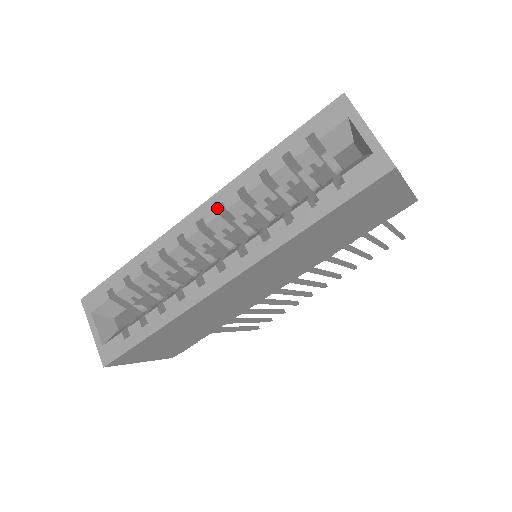
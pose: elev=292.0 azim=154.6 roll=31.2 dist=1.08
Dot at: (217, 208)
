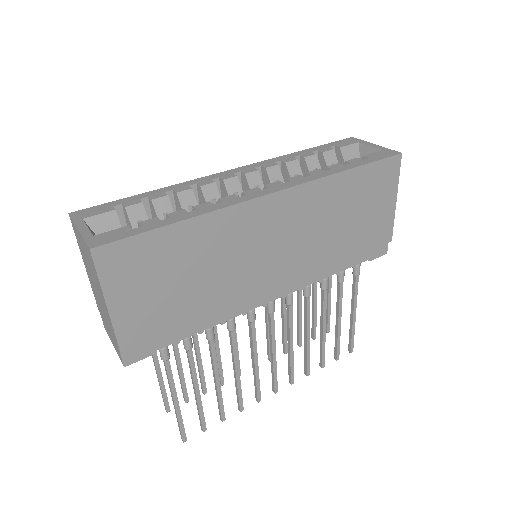
Dot at: (254, 170)
